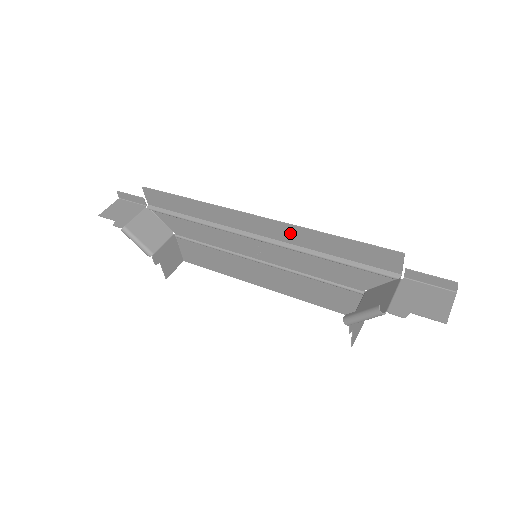
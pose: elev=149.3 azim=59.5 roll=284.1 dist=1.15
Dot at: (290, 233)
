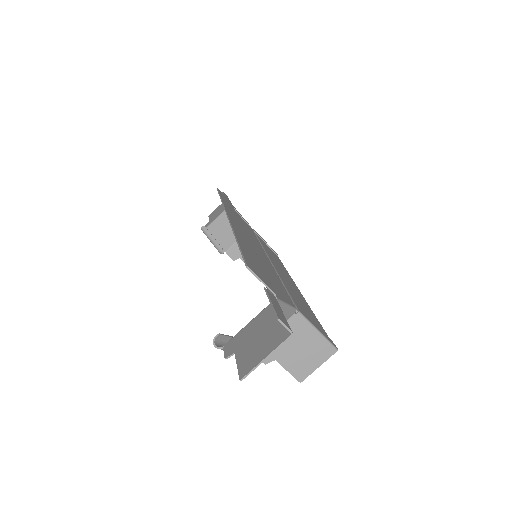
Dot at: occluded
